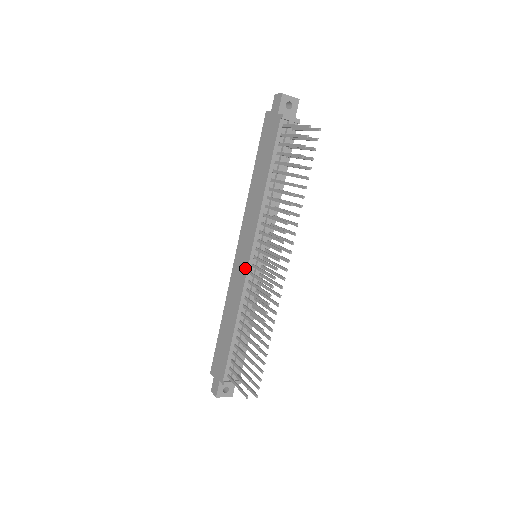
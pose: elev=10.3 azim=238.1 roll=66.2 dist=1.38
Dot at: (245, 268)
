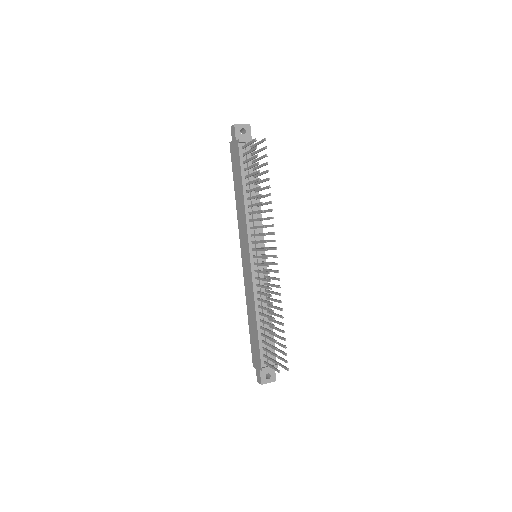
Dot at: (249, 268)
